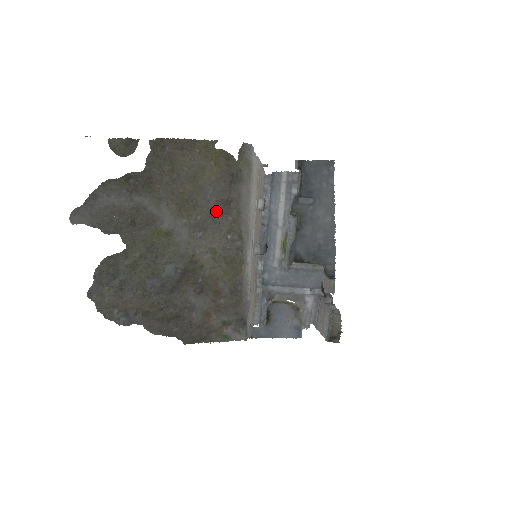
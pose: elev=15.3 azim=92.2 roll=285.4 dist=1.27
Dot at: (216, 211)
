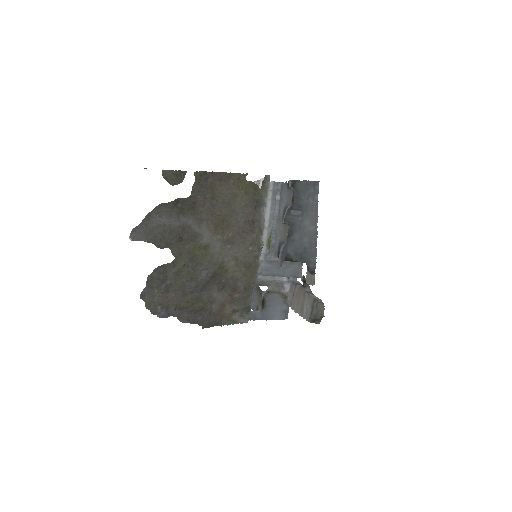
Dot at: (244, 229)
